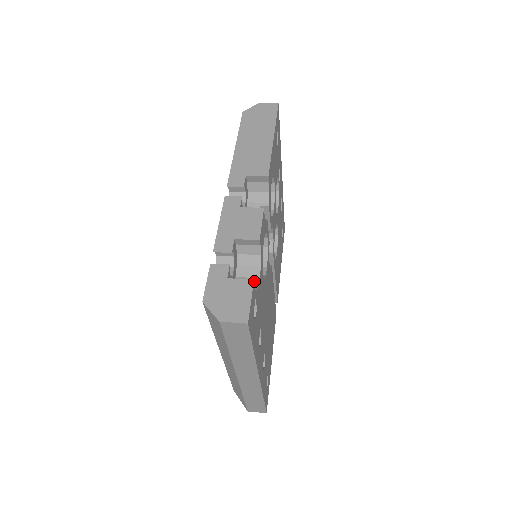
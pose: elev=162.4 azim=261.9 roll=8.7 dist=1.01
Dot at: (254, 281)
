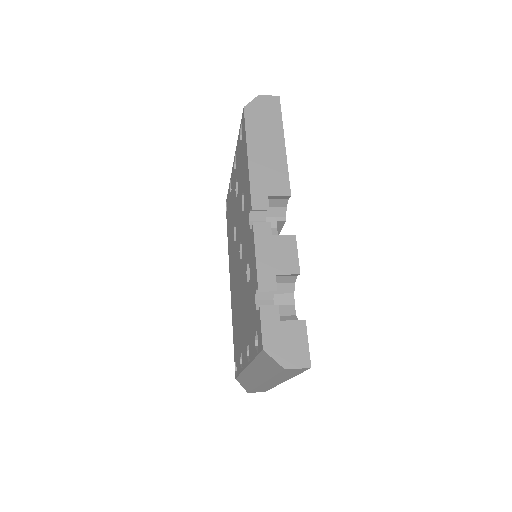
Dot at: (290, 309)
